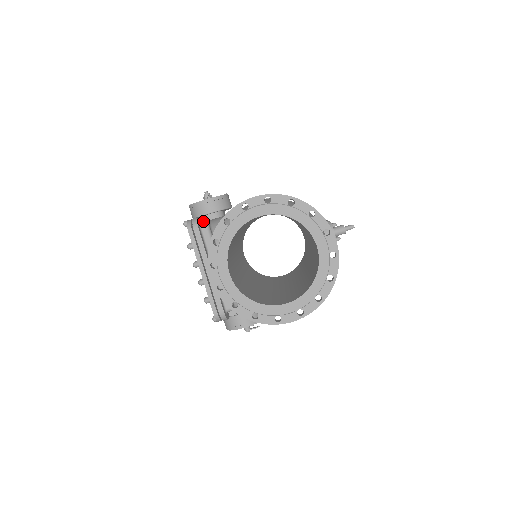
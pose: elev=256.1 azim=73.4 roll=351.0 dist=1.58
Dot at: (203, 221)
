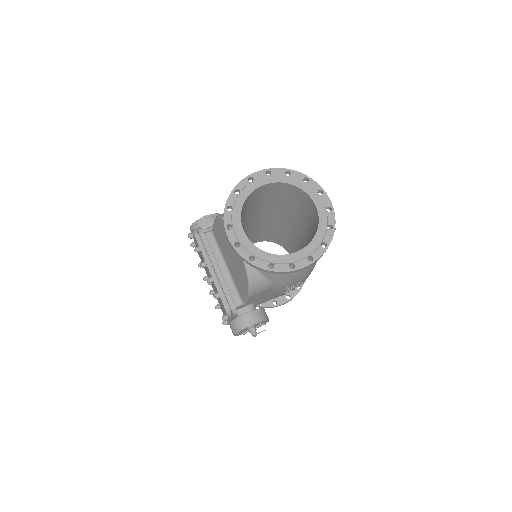
Dot at: occluded
